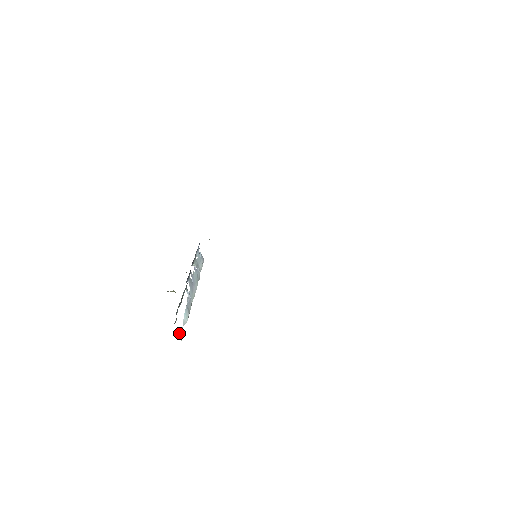
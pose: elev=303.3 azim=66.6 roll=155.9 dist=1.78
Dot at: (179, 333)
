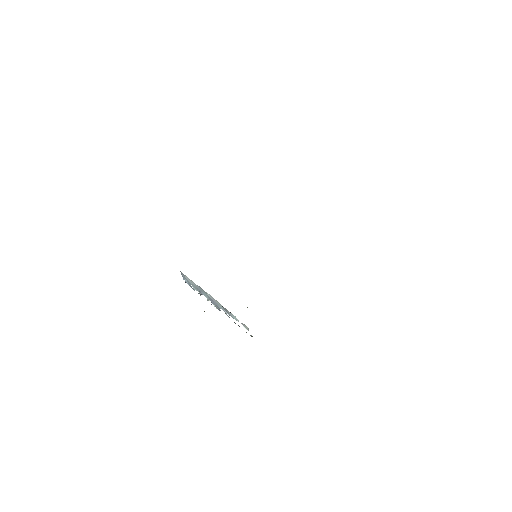
Dot at: (248, 330)
